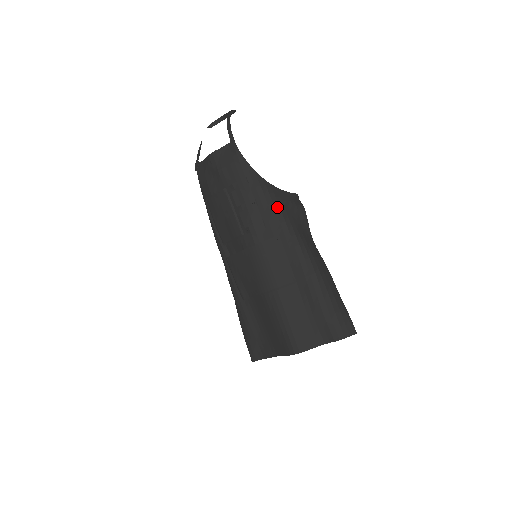
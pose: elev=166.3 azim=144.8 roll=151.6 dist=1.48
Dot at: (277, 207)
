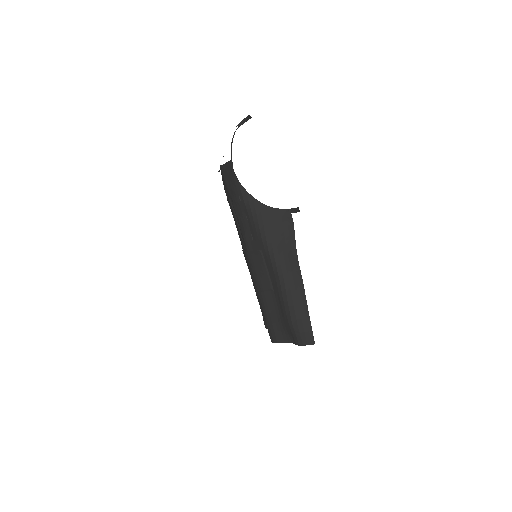
Dot at: (261, 225)
